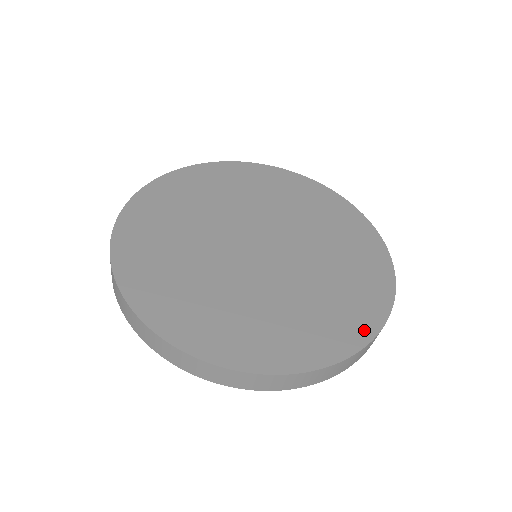
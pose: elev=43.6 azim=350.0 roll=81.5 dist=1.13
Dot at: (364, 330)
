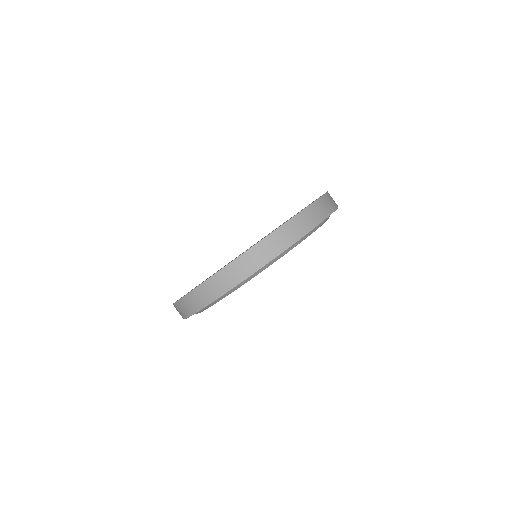
Dot at: occluded
